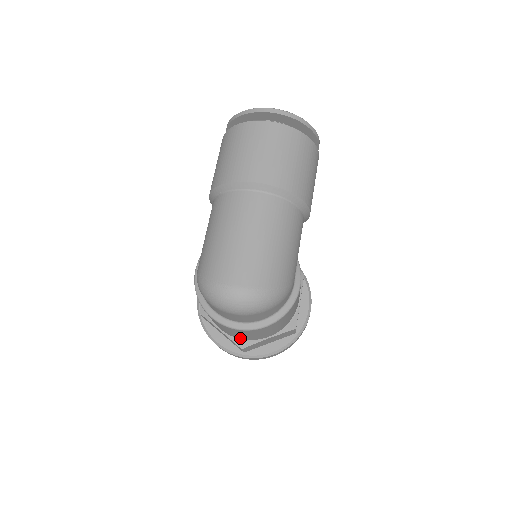
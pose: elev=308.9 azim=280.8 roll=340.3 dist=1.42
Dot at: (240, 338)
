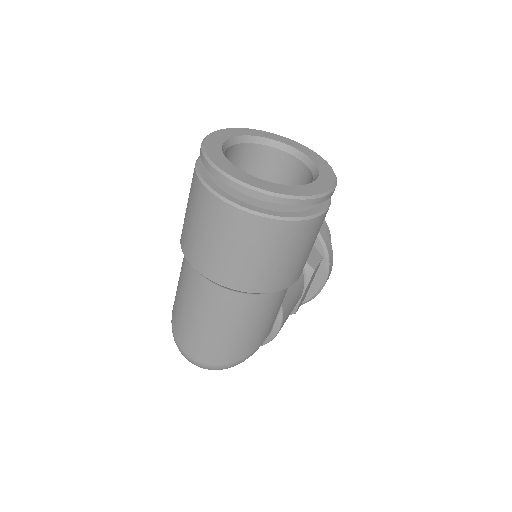
Dot at: occluded
